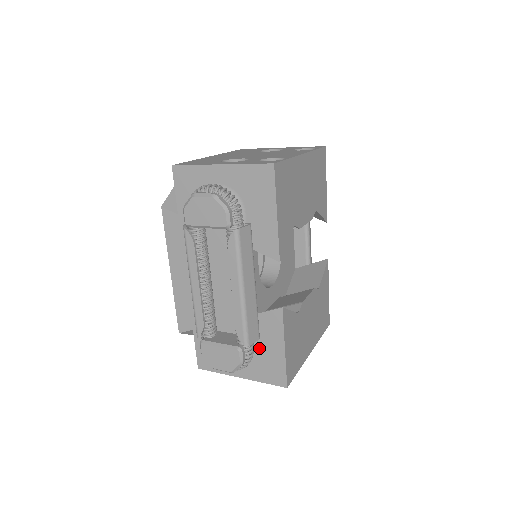
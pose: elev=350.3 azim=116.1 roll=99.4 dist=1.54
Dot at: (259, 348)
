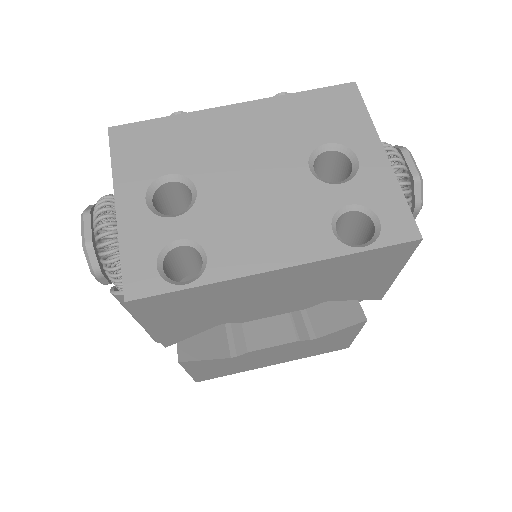
Dot at: occluded
